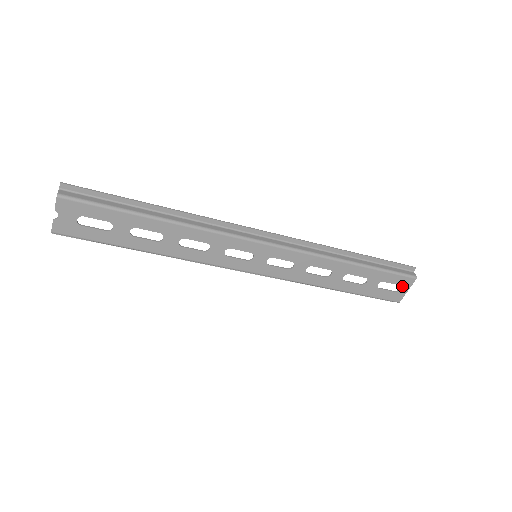
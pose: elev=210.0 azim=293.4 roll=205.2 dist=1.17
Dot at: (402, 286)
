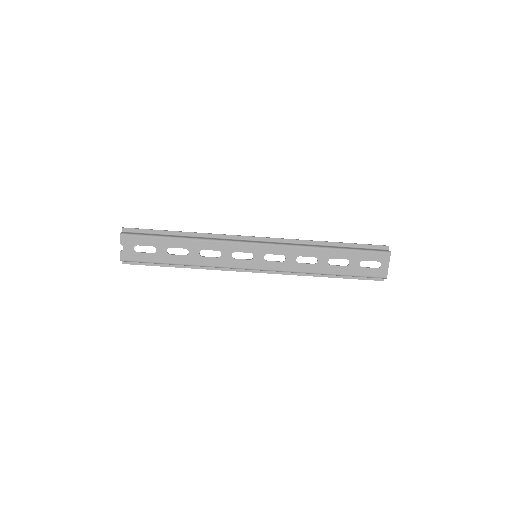
Dot at: (381, 262)
